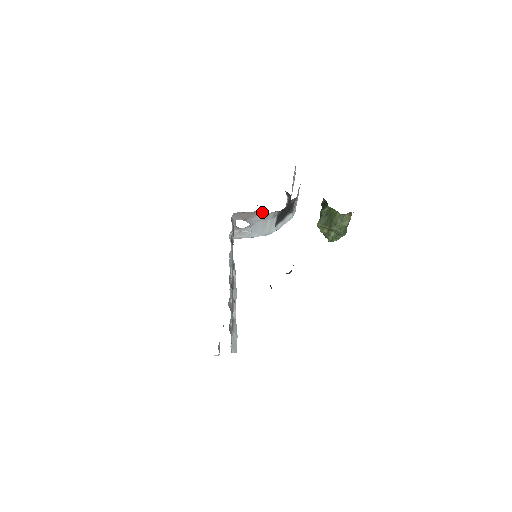
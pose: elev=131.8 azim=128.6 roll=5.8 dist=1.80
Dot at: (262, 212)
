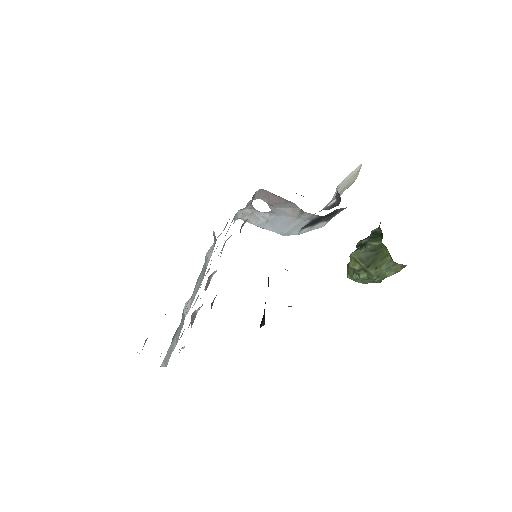
Dot at: occluded
